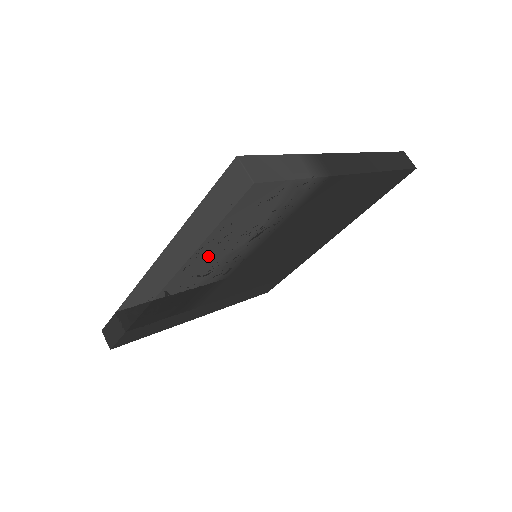
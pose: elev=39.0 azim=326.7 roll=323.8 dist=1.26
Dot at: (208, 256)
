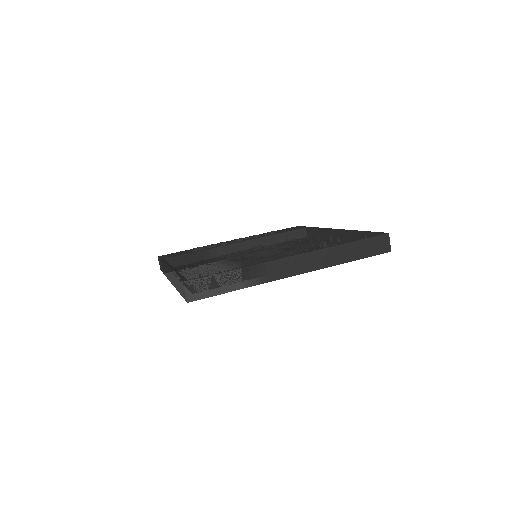
Dot at: occluded
